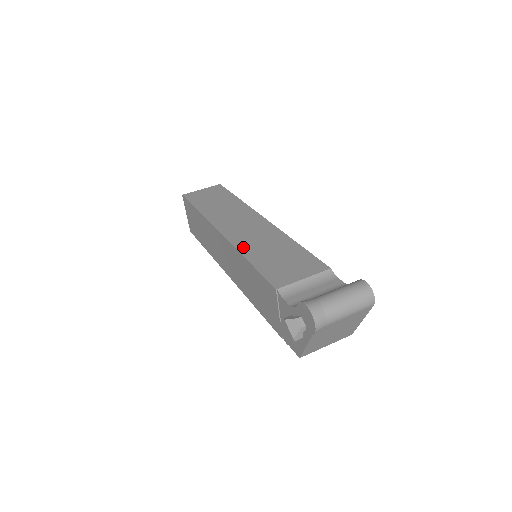
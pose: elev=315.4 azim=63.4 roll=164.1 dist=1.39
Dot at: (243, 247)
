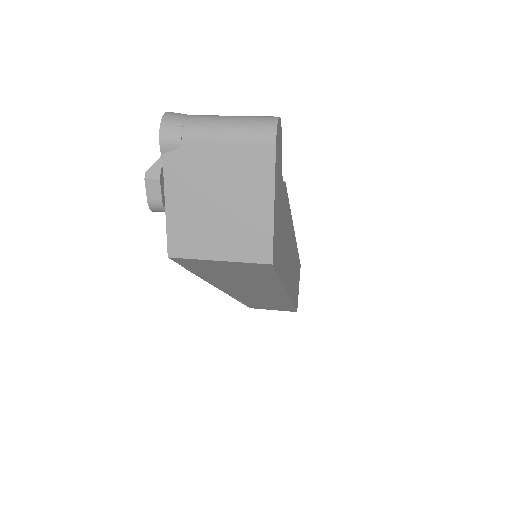
Dot at: occluded
